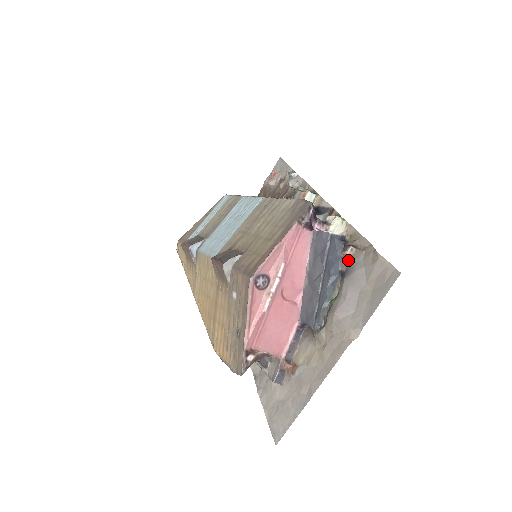
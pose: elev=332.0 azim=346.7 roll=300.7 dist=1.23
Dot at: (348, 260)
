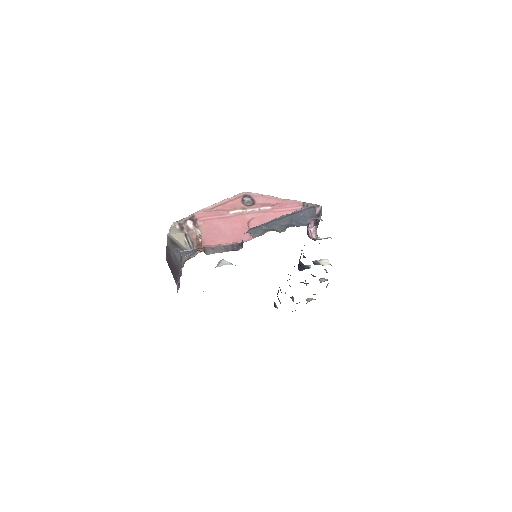
Dot at: occluded
